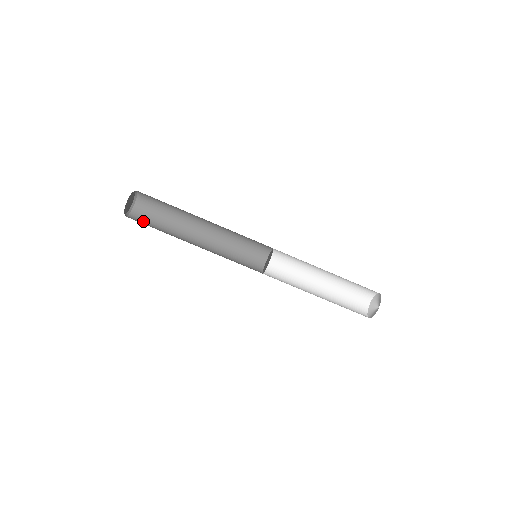
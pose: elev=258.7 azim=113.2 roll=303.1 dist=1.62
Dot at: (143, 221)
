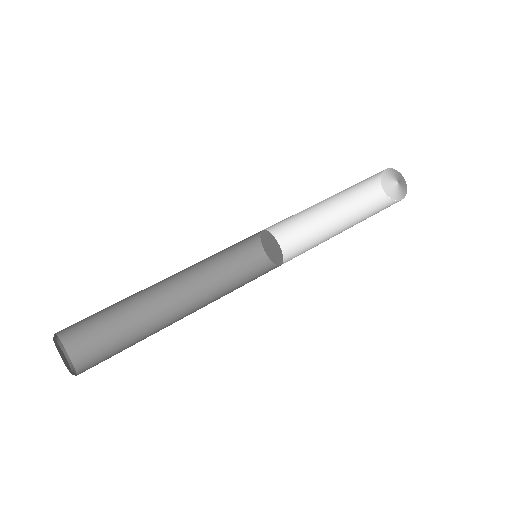
Dot at: occluded
